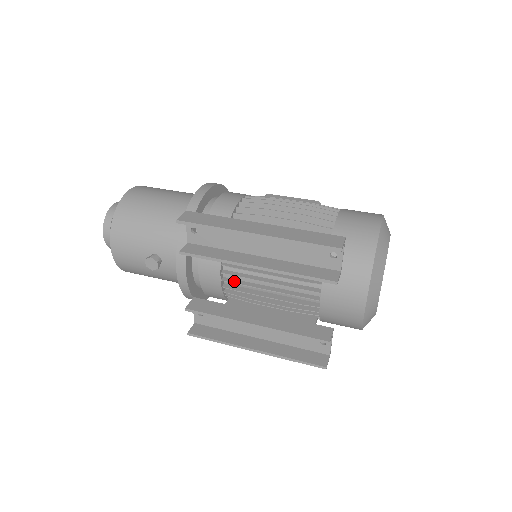
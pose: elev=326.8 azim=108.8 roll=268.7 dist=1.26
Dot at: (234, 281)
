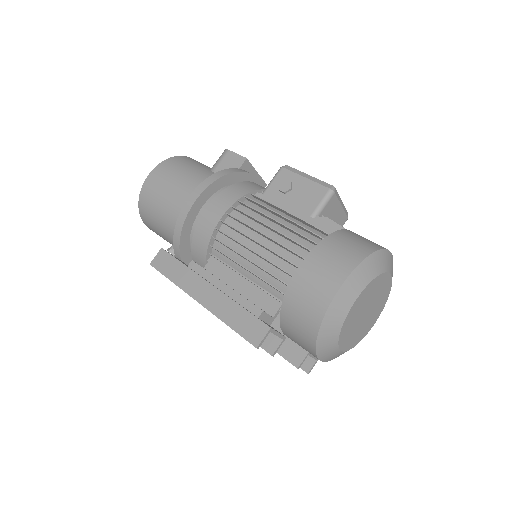
Dot at: occluded
